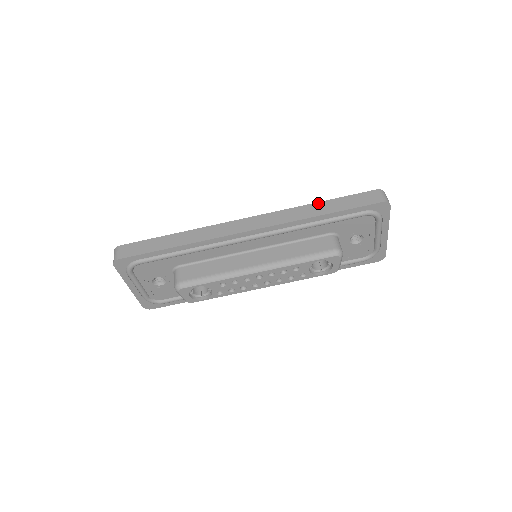
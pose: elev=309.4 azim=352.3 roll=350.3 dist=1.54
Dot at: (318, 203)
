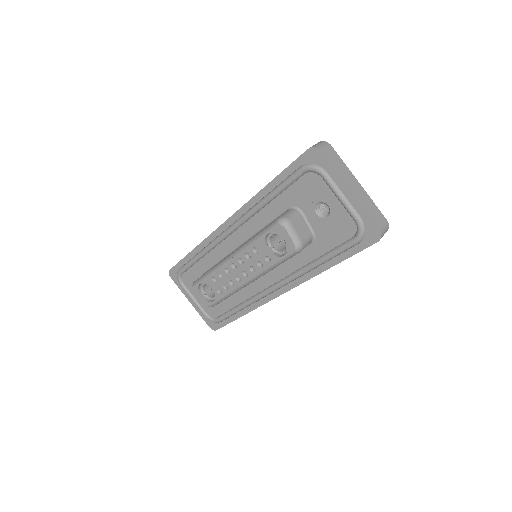
Dot at: occluded
